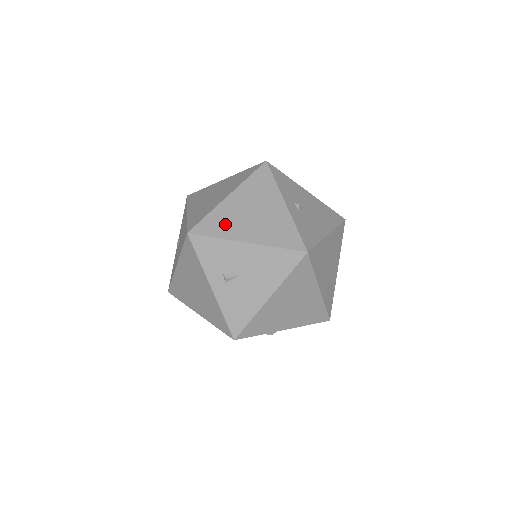
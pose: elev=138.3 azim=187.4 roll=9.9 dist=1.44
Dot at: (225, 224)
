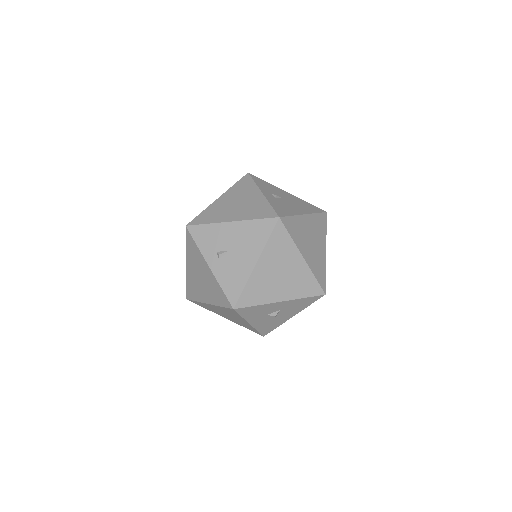
Dot at: (215, 214)
